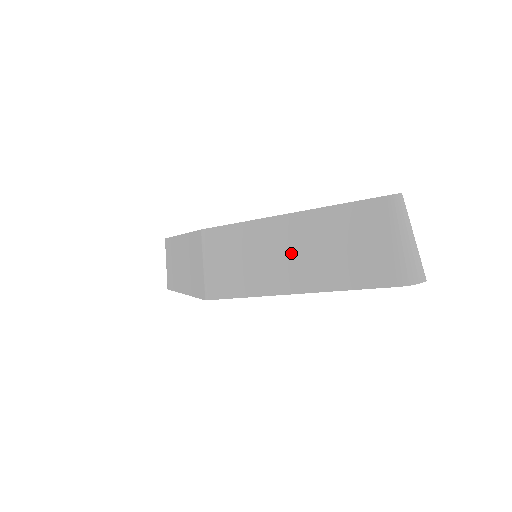
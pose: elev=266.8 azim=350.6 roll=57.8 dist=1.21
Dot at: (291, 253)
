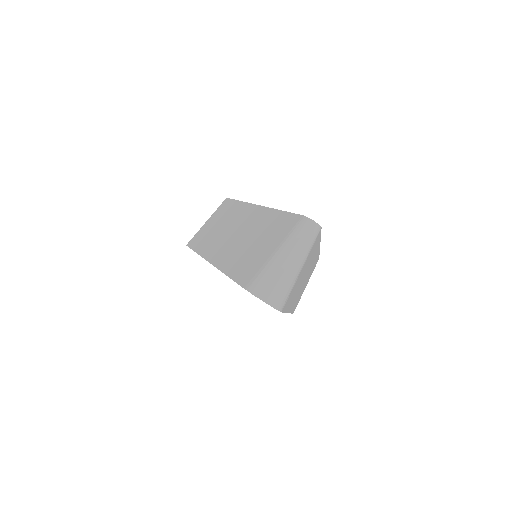
Dot at: (235, 233)
